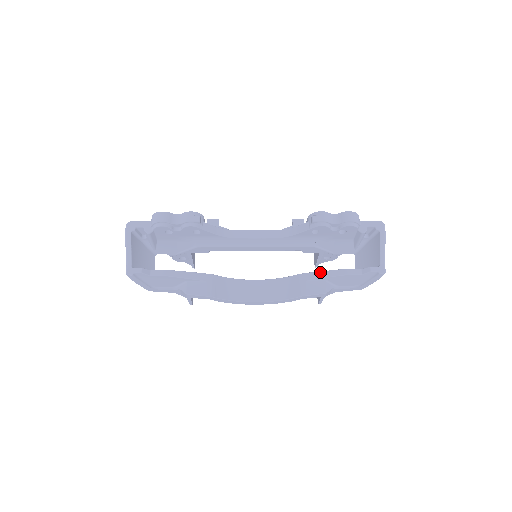
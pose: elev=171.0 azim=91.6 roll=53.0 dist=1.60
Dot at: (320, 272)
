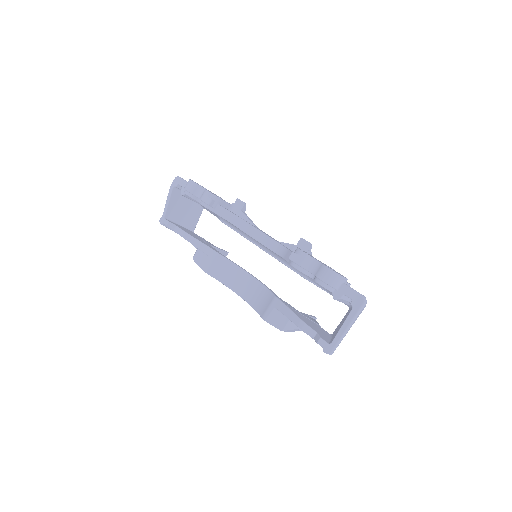
Dot at: (287, 308)
